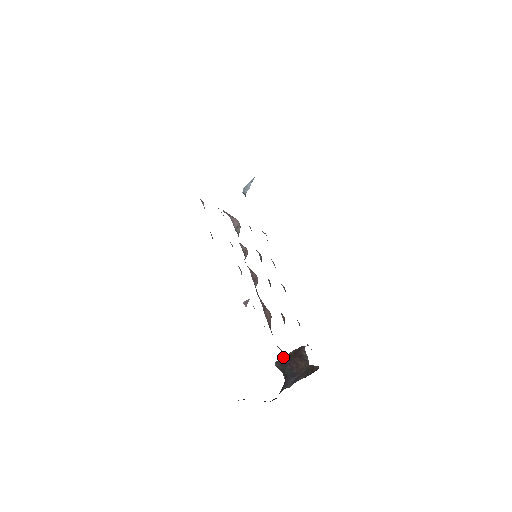
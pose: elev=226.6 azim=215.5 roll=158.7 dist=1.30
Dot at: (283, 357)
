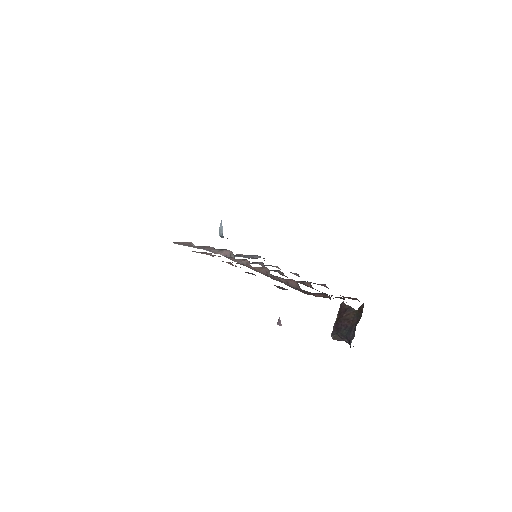
Dot at: (333, 326)
